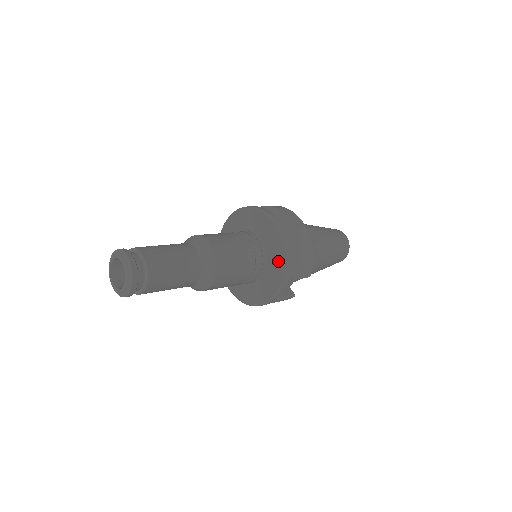
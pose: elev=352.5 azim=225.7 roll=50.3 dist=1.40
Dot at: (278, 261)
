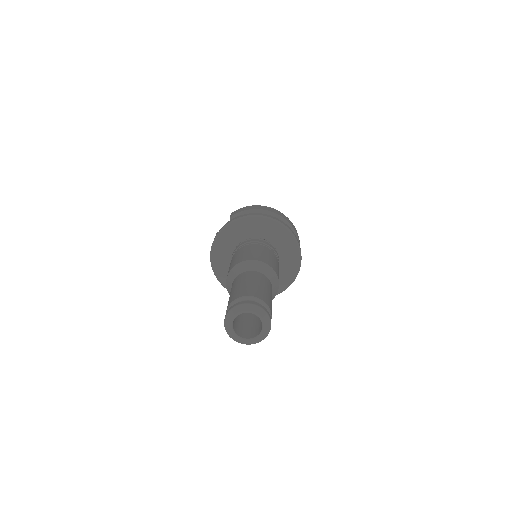
Dot at: (292, 258)
